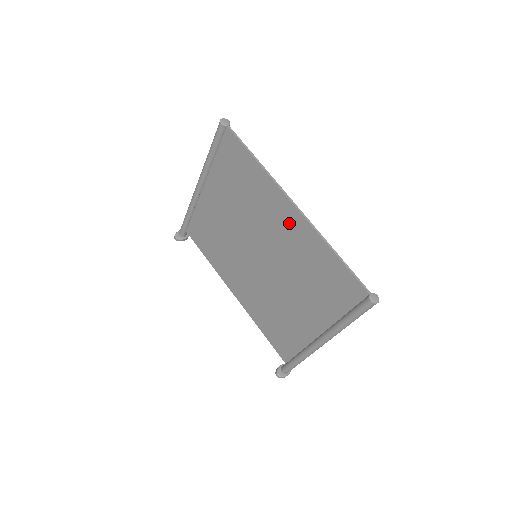
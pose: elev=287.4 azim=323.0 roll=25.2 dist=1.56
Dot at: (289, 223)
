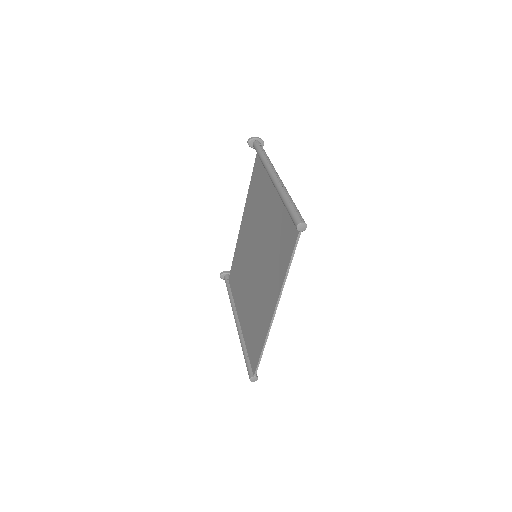
Dot at: (268, 304)
